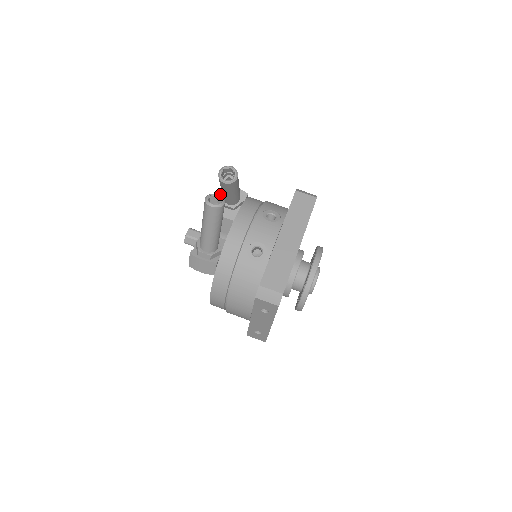
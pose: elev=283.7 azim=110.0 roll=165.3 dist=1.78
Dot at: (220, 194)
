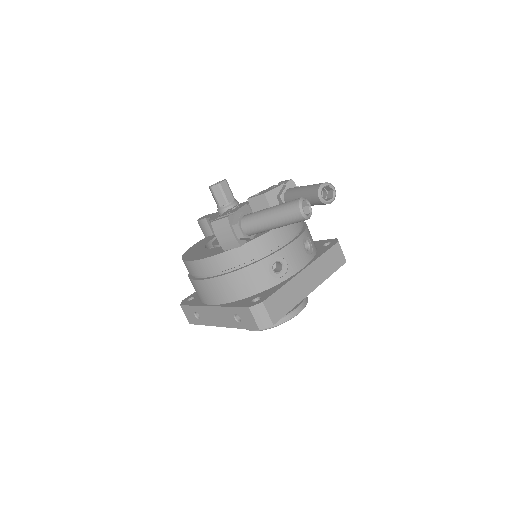
Dot at: (286, 186)
